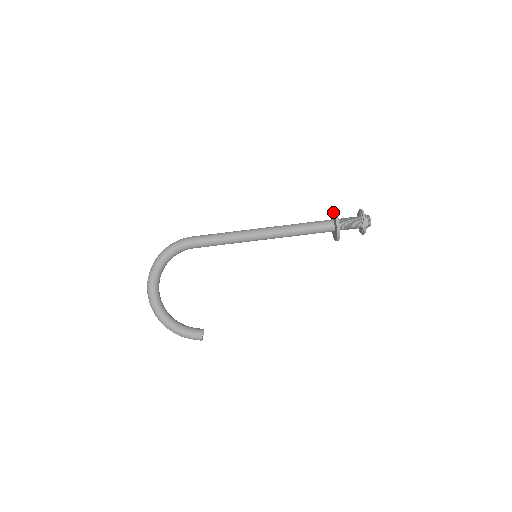
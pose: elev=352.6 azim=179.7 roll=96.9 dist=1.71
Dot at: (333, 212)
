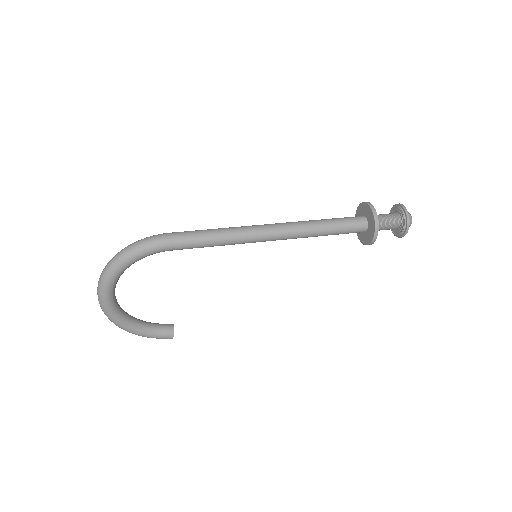
Dot at: (372, 214)
